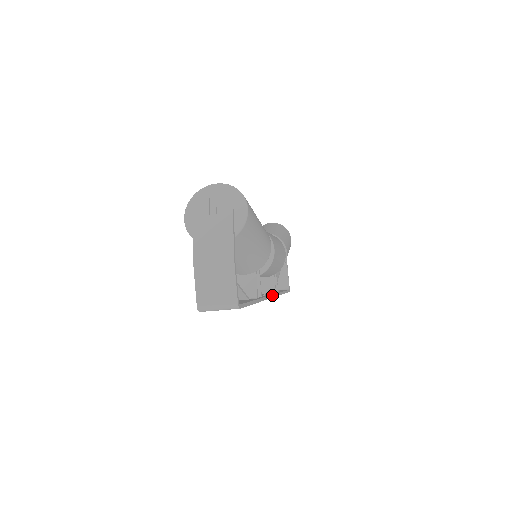
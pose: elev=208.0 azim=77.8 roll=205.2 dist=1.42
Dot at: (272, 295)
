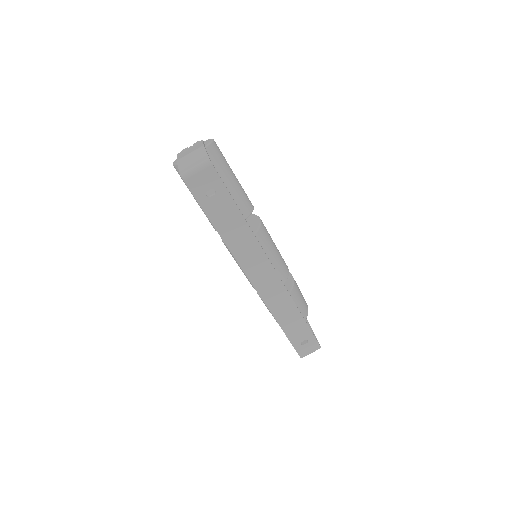
Dot at: occluded
